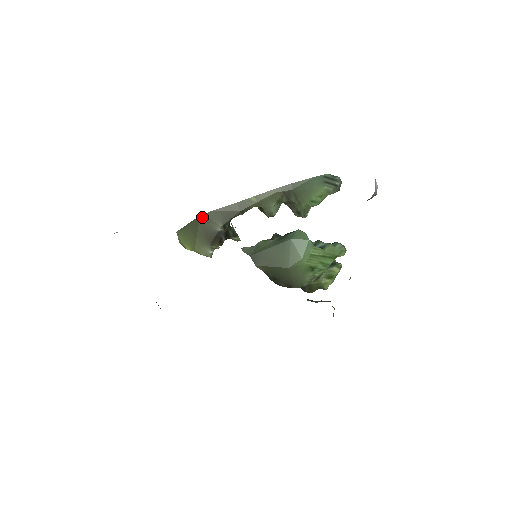
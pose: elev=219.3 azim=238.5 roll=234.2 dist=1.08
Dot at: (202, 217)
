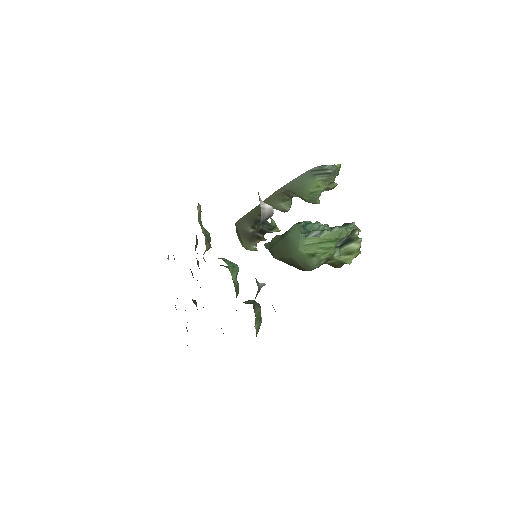
Dot at: (237, 224)
